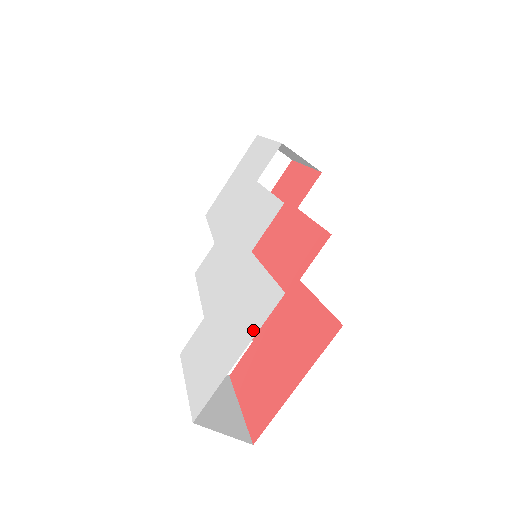
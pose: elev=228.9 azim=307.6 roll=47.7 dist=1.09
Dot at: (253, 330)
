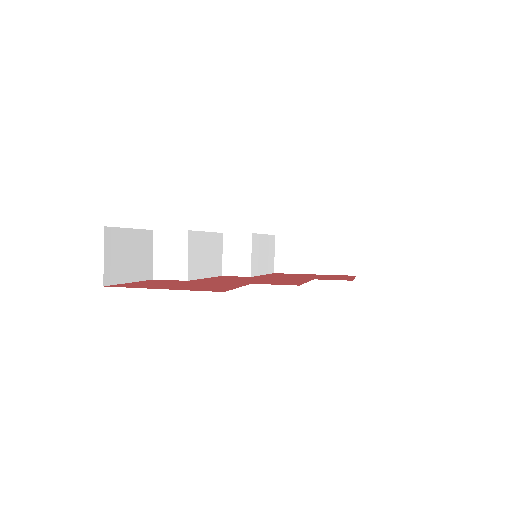
Dot at: occluded
